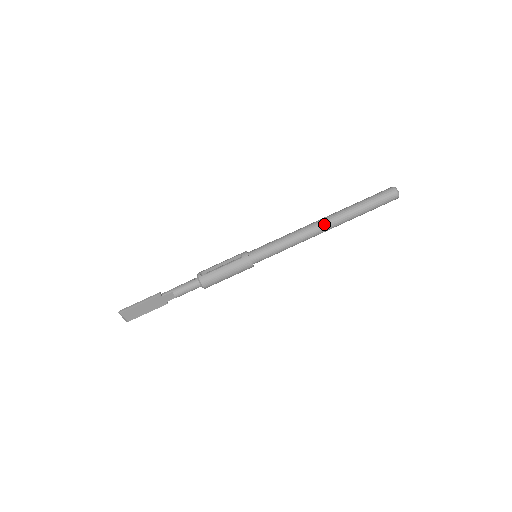
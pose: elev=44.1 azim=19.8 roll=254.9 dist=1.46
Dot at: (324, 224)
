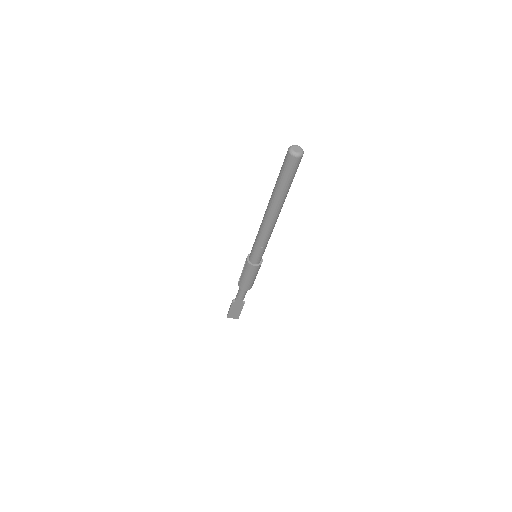
Dot at: (267, 215)
